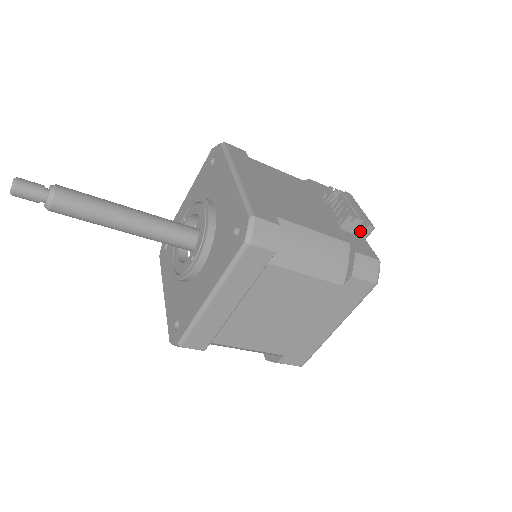
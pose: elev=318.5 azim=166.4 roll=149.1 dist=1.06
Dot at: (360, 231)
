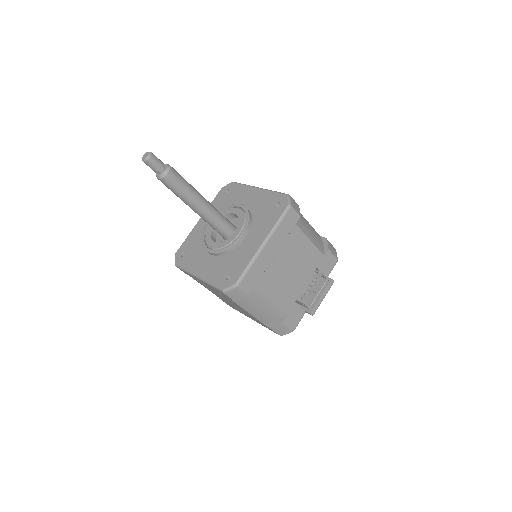
Dot at: (306, 308)
